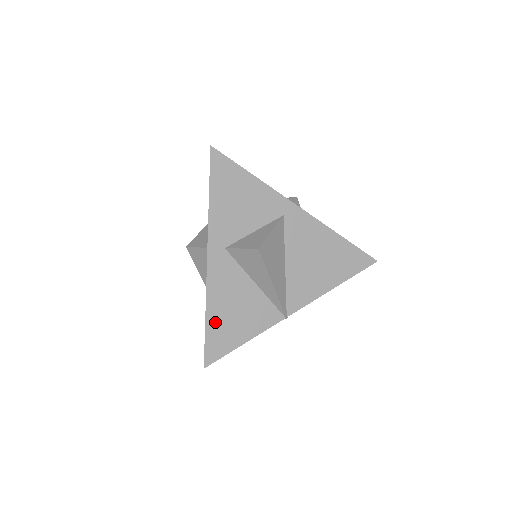
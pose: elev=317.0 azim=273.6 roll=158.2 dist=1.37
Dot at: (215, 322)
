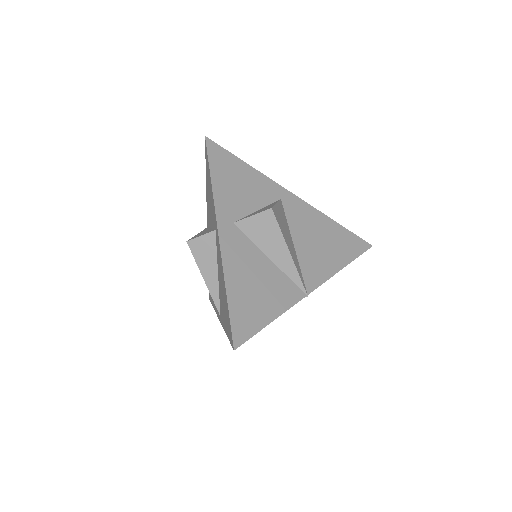
Dot at: (237, 297)
